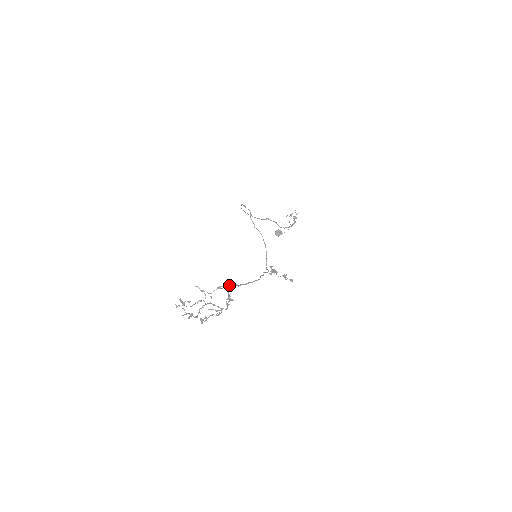
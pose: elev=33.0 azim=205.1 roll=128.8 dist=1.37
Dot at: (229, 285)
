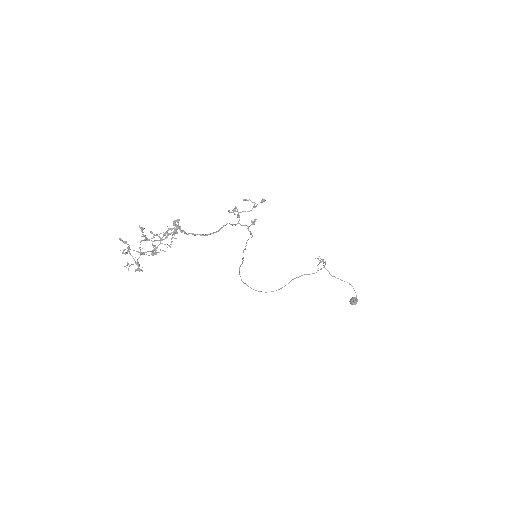
Dot at: occluded
